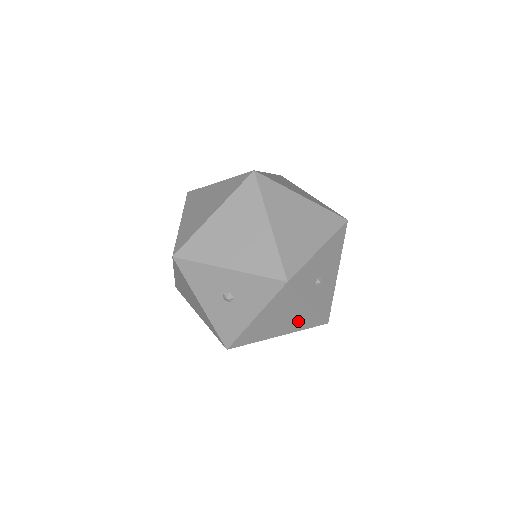
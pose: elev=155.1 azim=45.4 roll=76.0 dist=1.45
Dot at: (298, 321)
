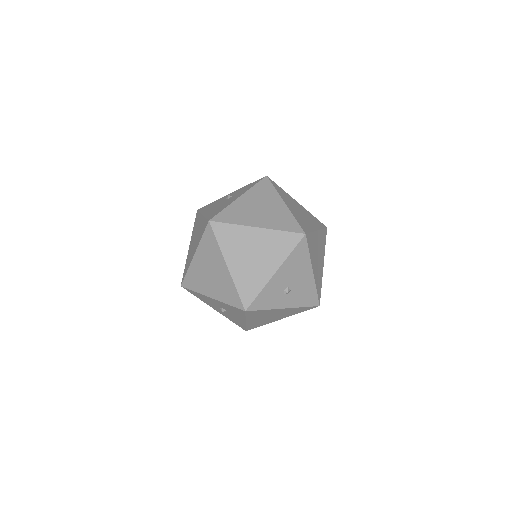
Dot at: (287, 313)
